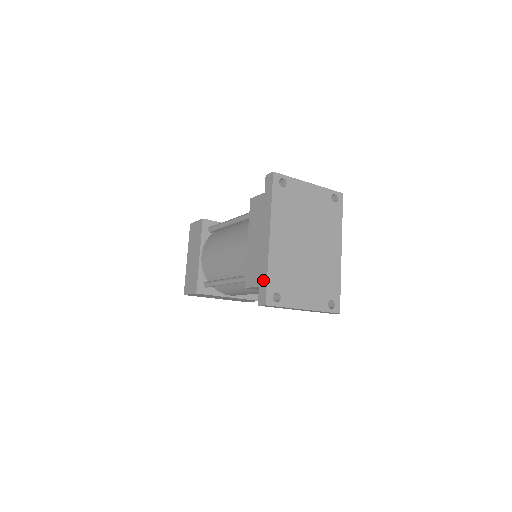
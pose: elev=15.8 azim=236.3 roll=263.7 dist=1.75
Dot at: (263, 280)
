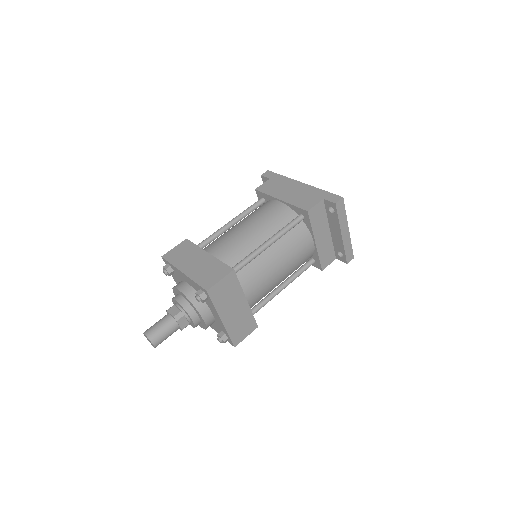
Dot at: (324, 194)
